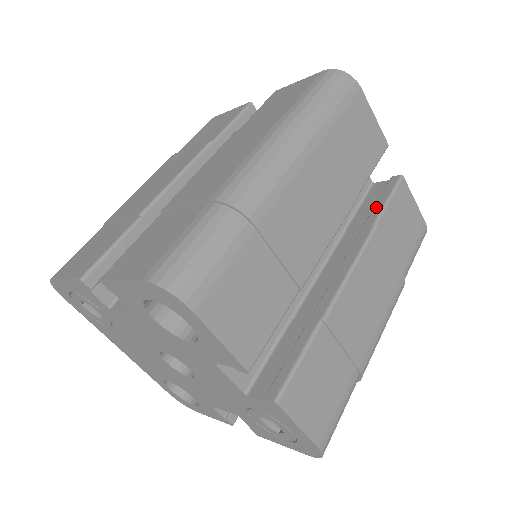
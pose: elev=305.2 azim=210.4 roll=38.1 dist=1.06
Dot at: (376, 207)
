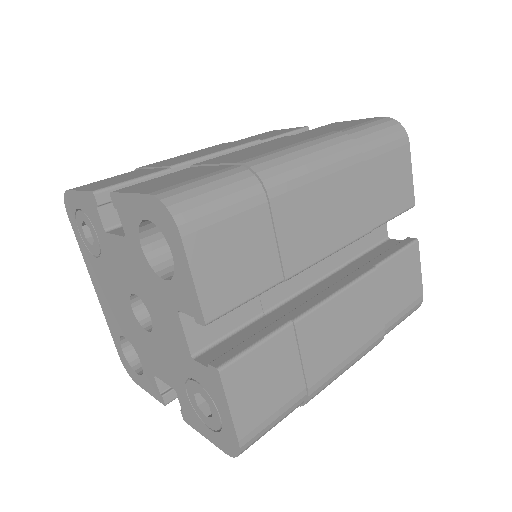
Dot at: (383, 254)
